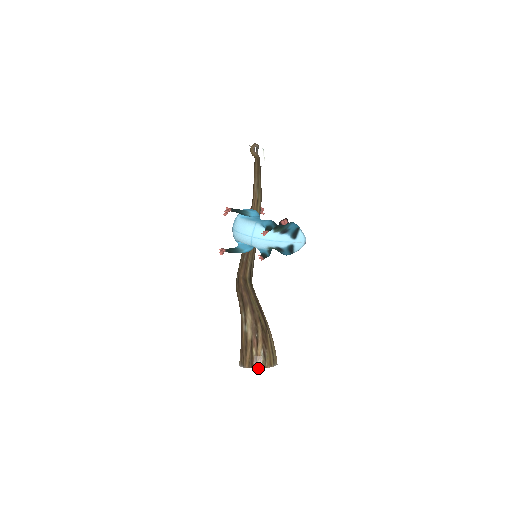
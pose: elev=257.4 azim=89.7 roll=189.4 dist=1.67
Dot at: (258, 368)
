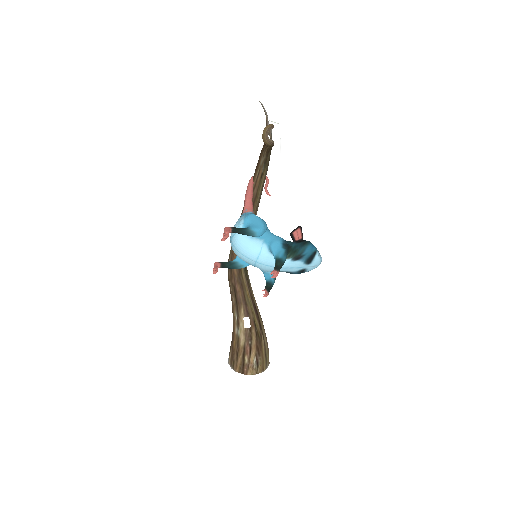
Dot at: occluded
